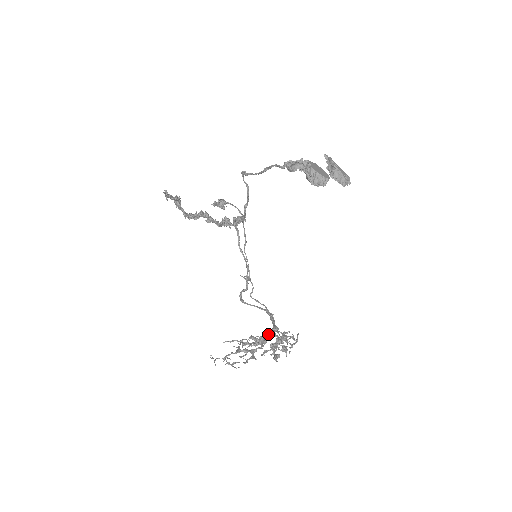
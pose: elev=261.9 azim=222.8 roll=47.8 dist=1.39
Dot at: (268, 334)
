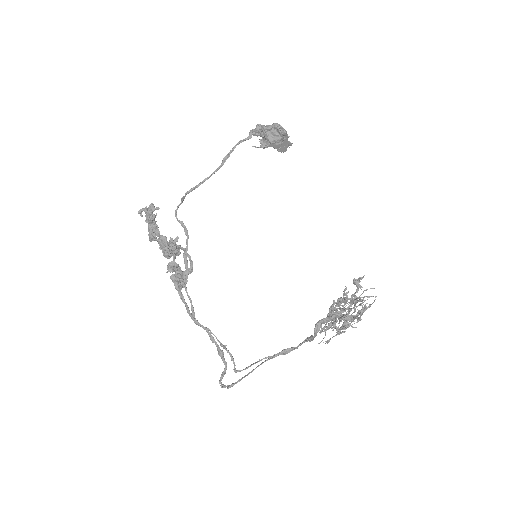
Dot at: occluded
